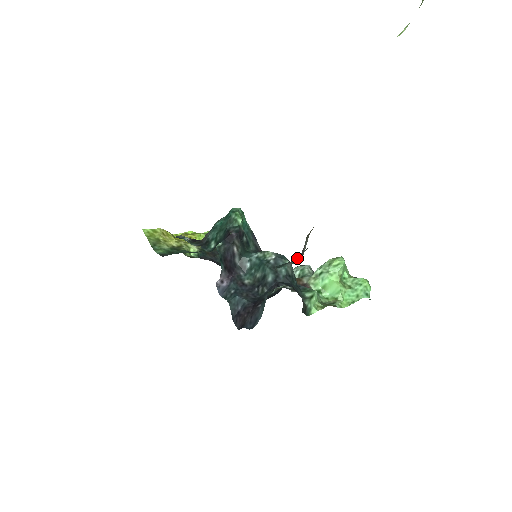
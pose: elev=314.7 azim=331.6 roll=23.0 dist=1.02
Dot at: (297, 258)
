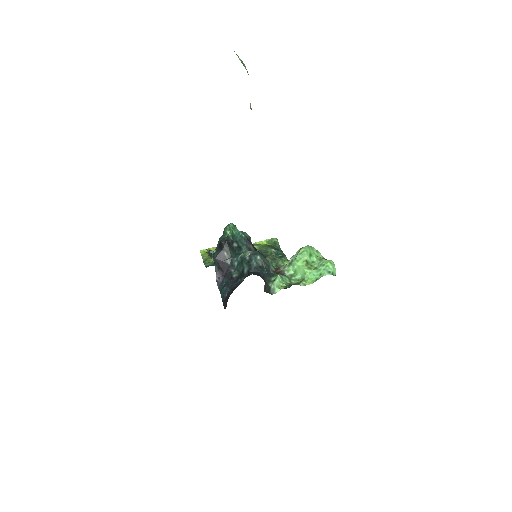
Dot at: occluded
